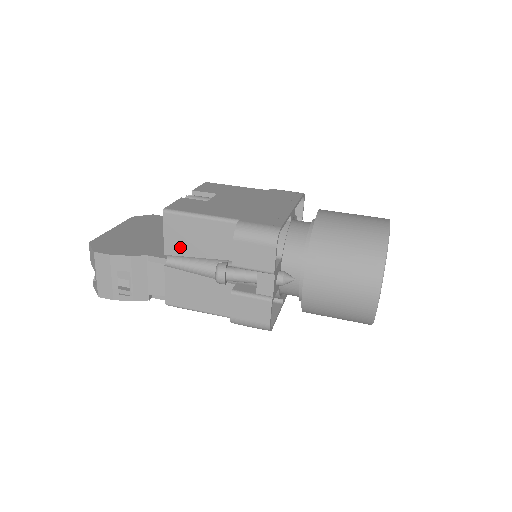
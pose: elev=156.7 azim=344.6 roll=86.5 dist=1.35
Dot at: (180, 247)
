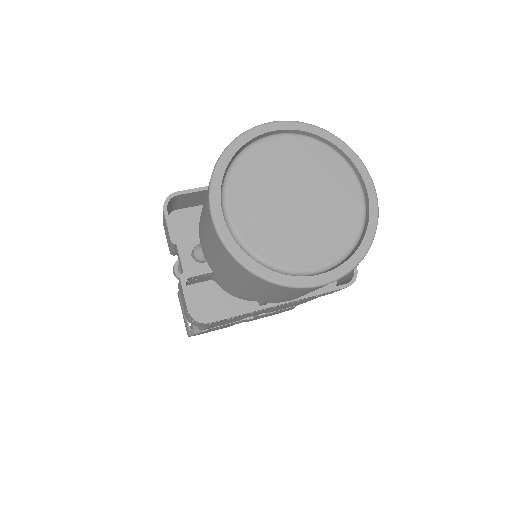
Dot at: occluded
